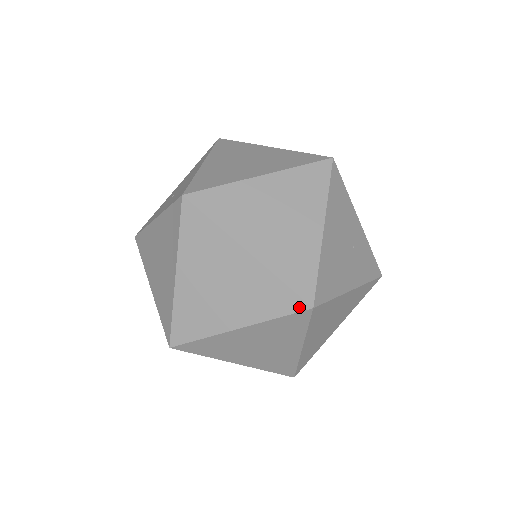
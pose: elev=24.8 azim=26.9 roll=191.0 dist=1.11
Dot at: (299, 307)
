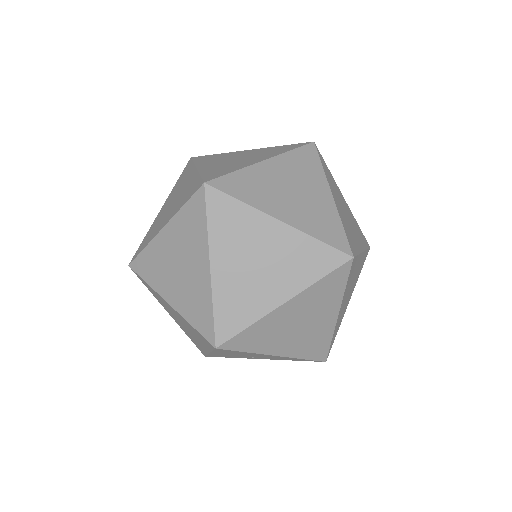
Dot at: (343, 248)
